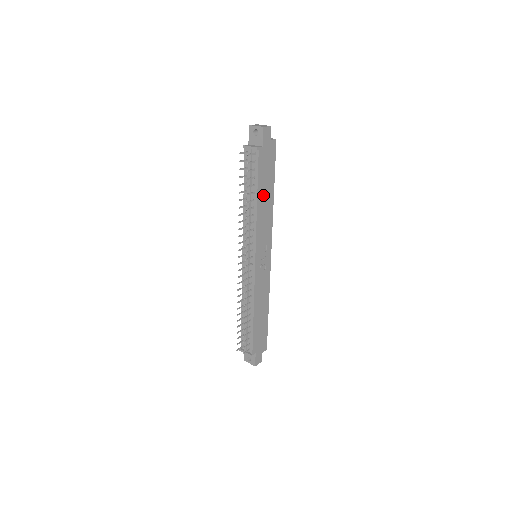
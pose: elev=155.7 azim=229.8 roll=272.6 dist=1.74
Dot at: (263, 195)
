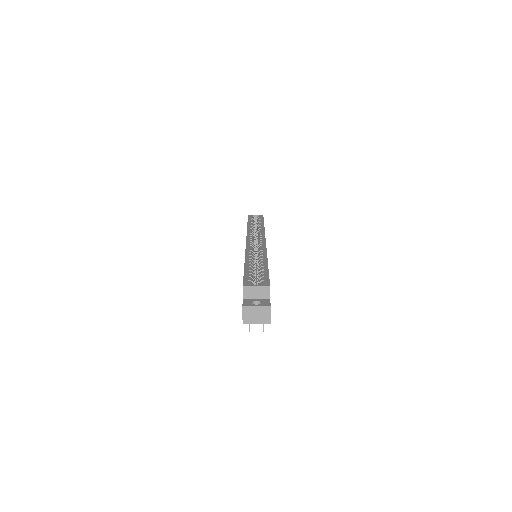
Dot at: occluded
